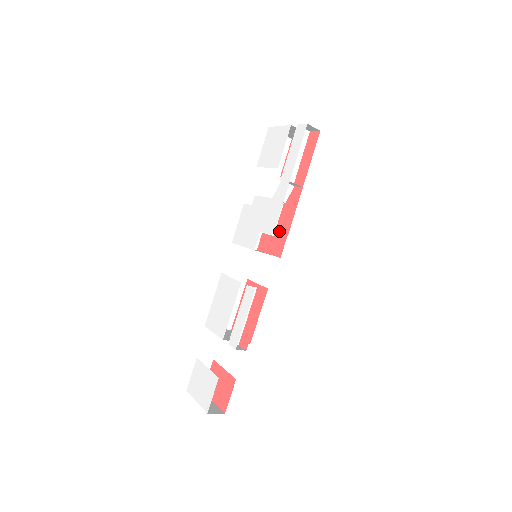
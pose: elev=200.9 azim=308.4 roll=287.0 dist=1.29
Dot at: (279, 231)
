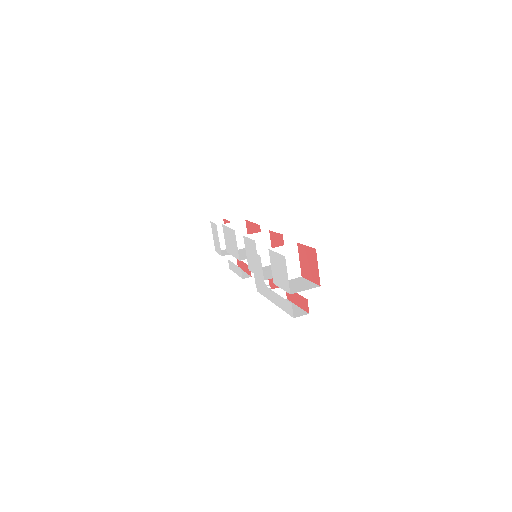
Dot at: occluded
